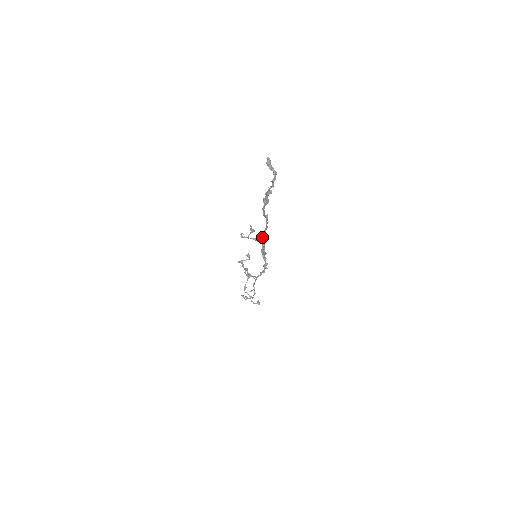
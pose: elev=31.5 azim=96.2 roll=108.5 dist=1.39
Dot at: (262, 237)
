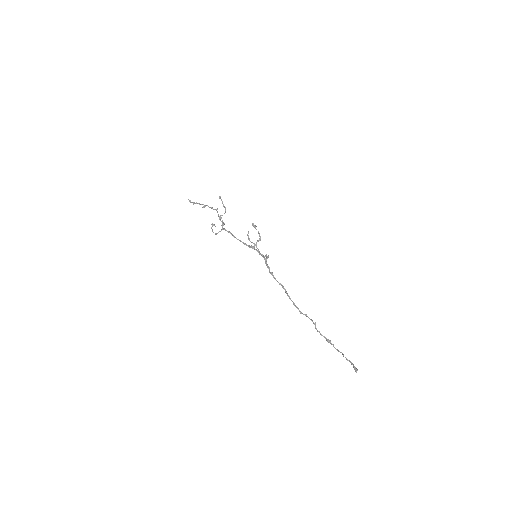
Dot at: (295, 306)
